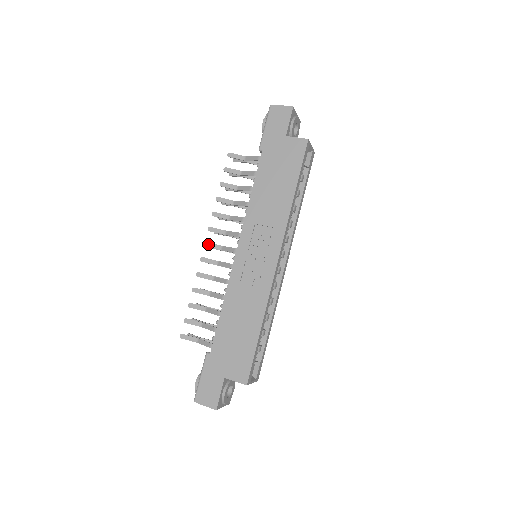
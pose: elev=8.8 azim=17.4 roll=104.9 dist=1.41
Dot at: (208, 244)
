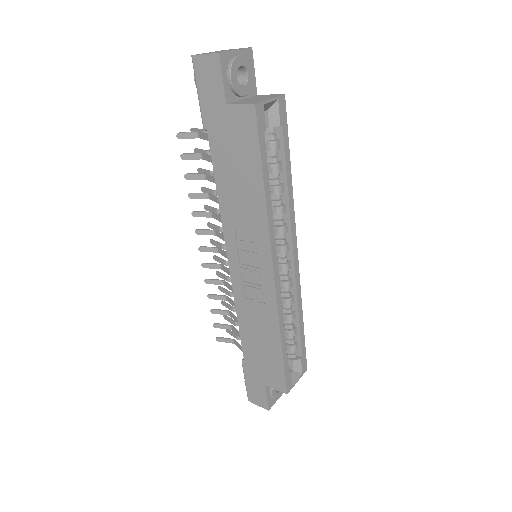
Dot at: (202, 249)
